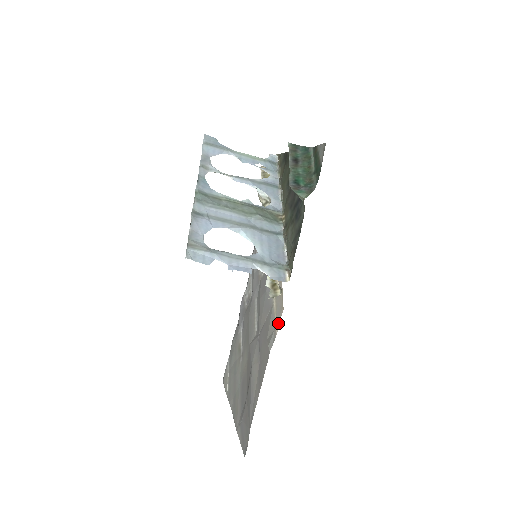
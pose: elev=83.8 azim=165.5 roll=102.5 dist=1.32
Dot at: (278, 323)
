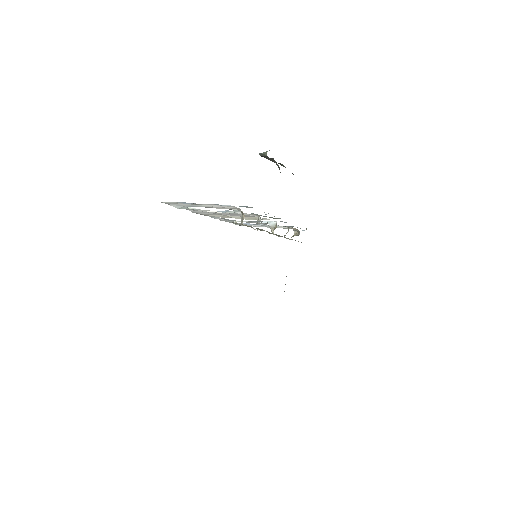
Dot at: occluded
